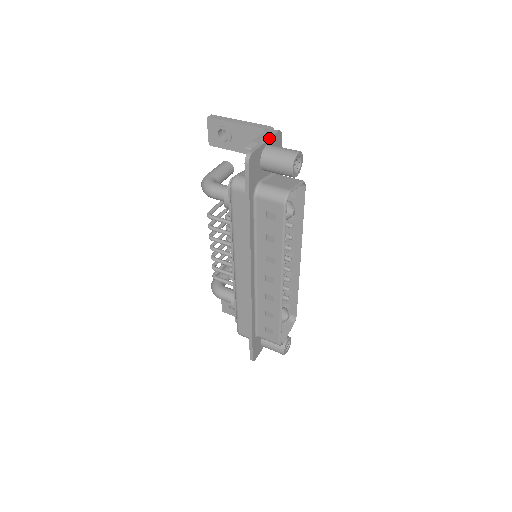
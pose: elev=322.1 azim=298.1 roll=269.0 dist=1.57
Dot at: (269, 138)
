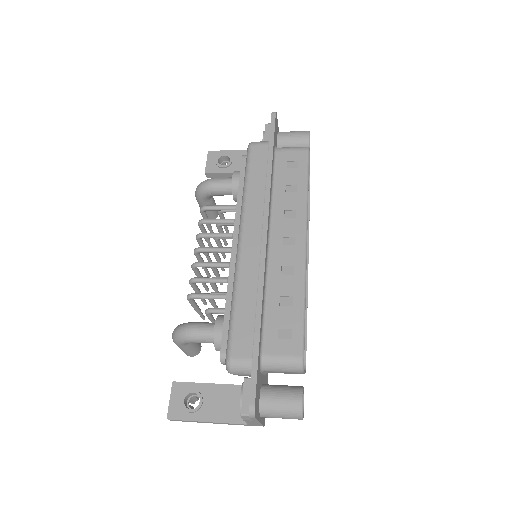
Dot at: occluded
